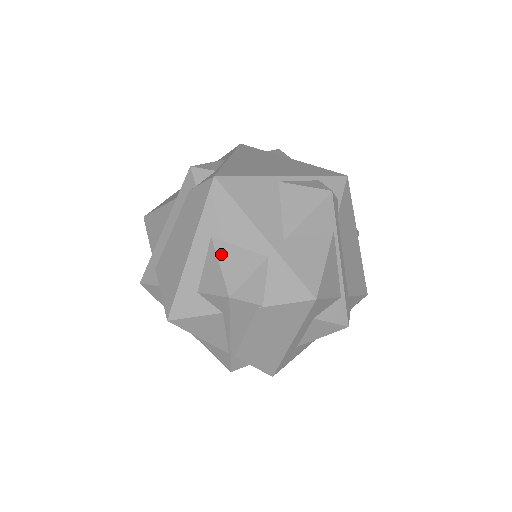
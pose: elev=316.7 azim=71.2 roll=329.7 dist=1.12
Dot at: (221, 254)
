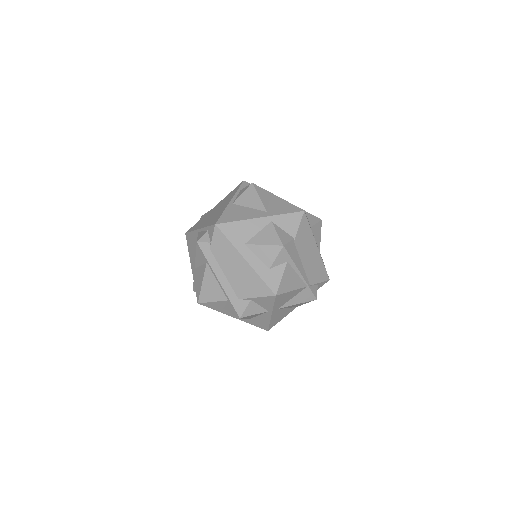
Dot at: (257, 242)
